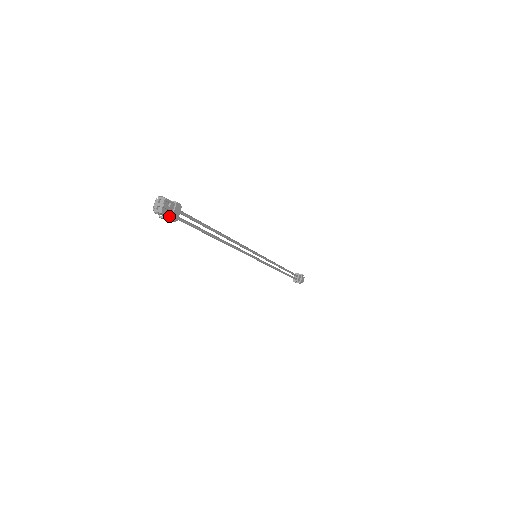
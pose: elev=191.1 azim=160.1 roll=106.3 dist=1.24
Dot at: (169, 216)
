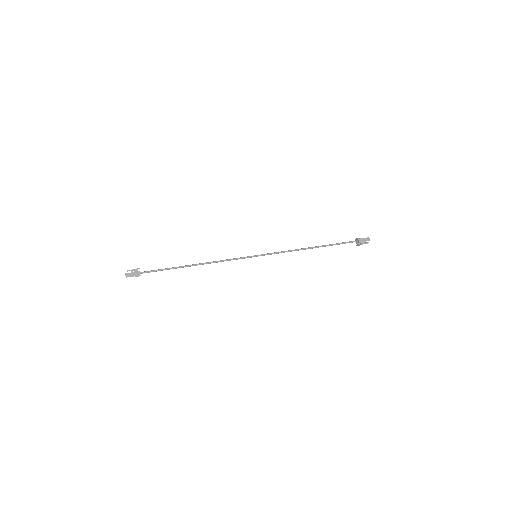
Dot at: occluded
